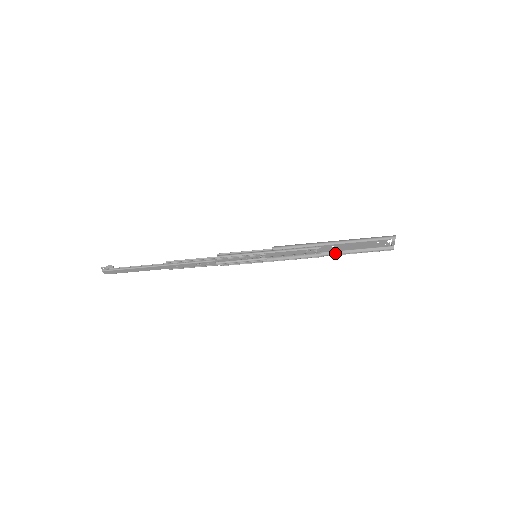
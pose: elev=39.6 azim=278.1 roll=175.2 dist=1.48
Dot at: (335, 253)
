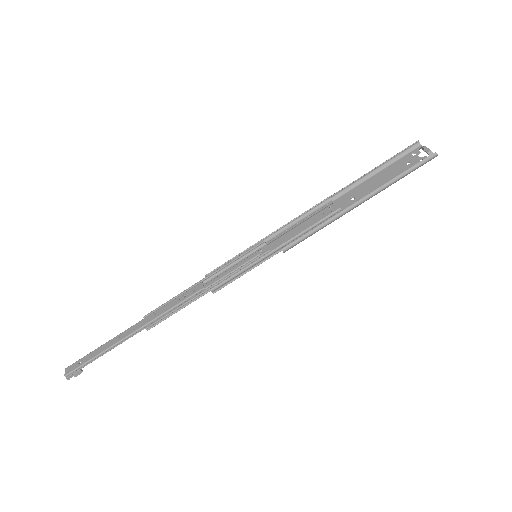
Dot at: (361, 203)
